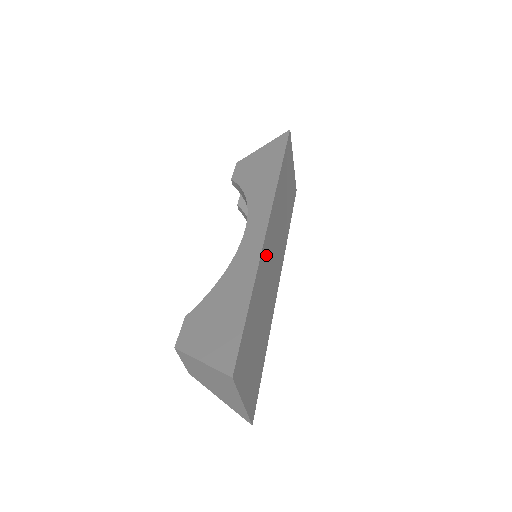
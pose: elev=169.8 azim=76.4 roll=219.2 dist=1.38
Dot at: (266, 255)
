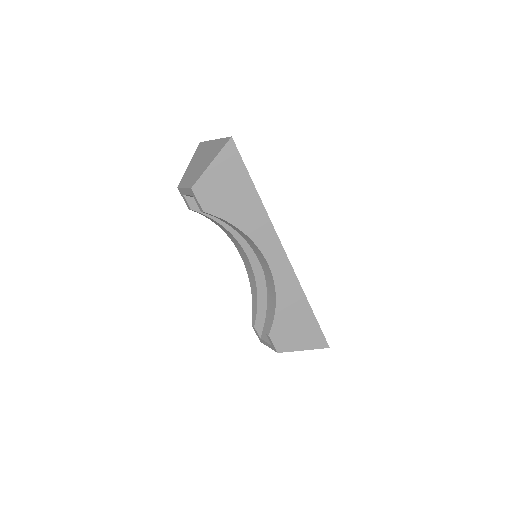
Dot at: occluded
